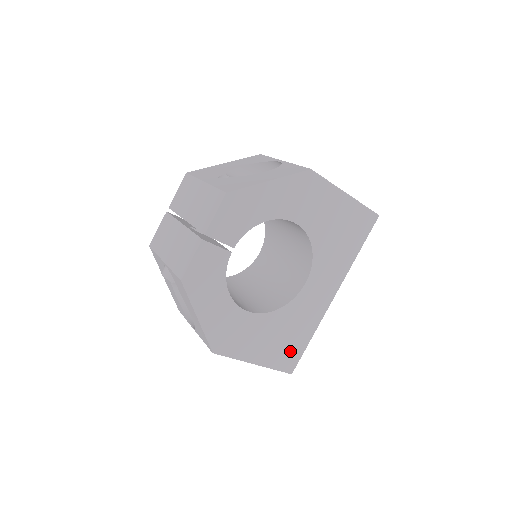
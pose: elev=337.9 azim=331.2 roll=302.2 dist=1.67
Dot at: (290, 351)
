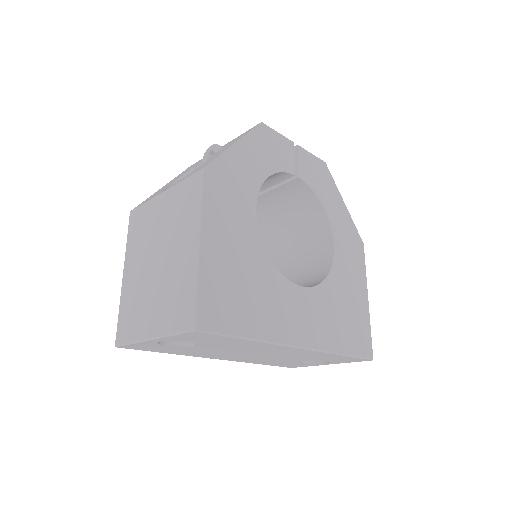
Dot at: (227, 305)
